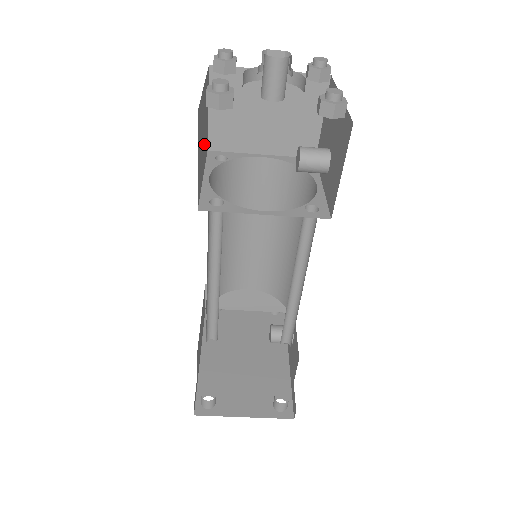
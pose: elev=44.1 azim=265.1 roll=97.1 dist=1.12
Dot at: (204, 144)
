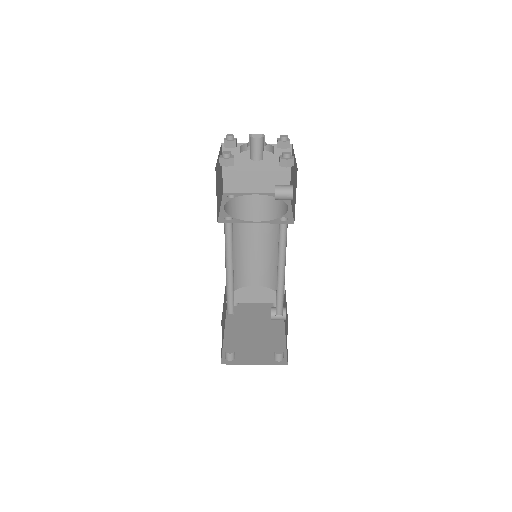
Dot at: (220, 187)
